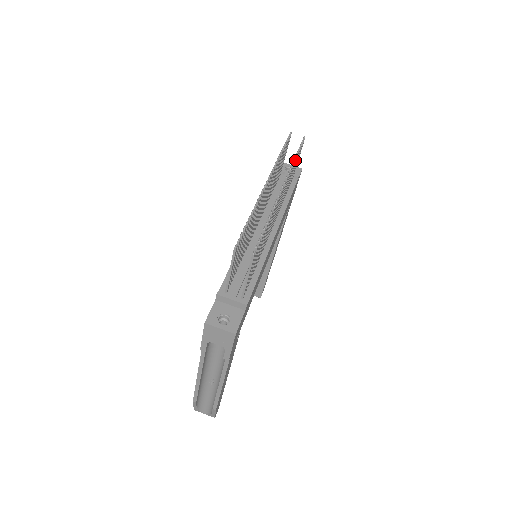
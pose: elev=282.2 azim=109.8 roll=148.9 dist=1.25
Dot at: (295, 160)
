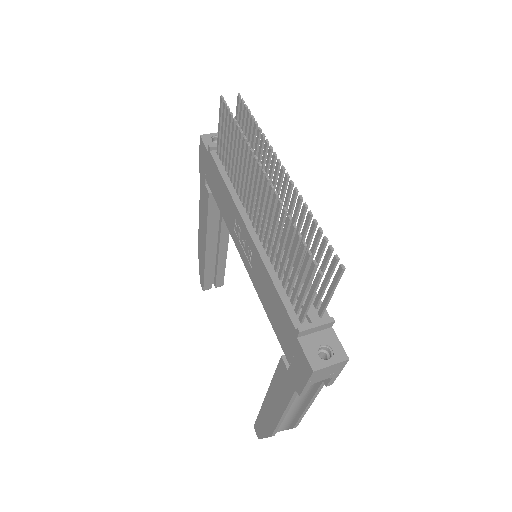
Dot at: (257, 128)
